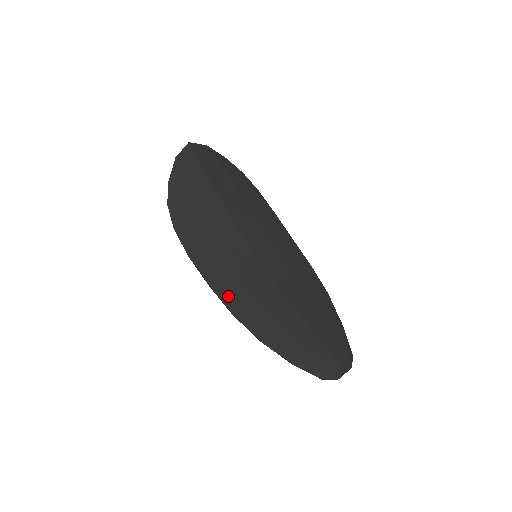
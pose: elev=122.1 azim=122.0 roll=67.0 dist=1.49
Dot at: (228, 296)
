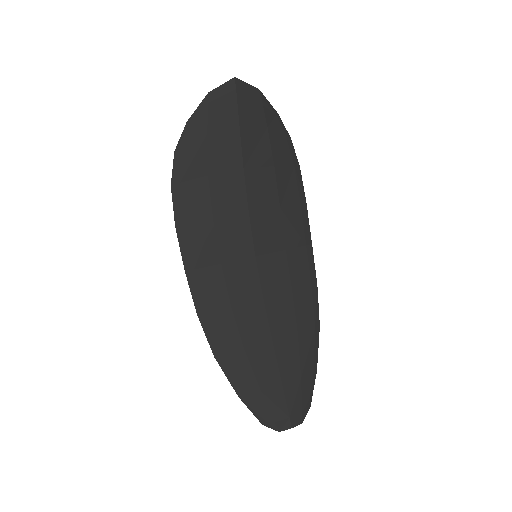
Dot at: (201, 292)
